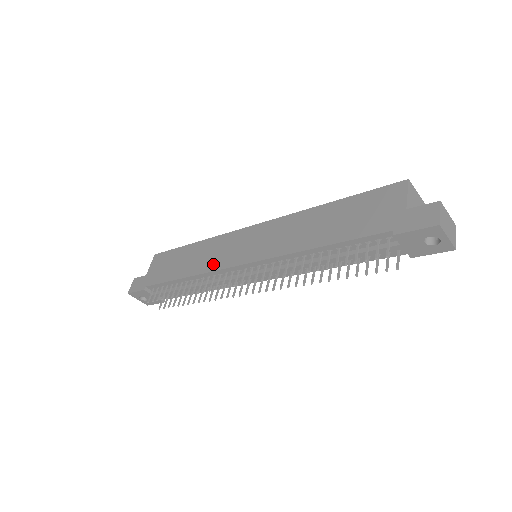
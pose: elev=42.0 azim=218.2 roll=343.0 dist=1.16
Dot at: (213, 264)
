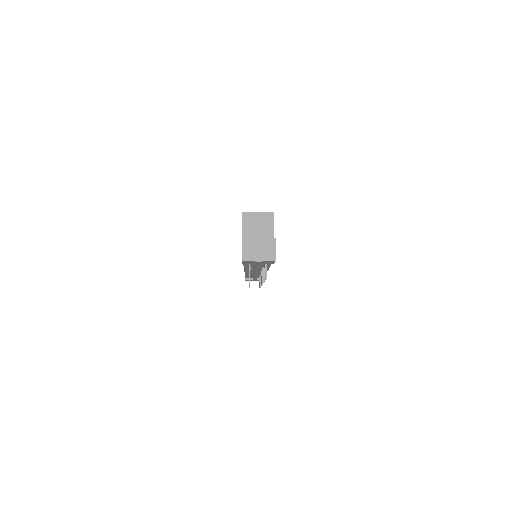
Dot at: occluded
